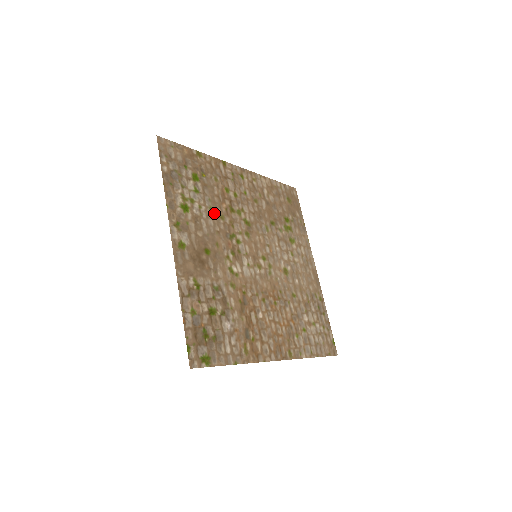
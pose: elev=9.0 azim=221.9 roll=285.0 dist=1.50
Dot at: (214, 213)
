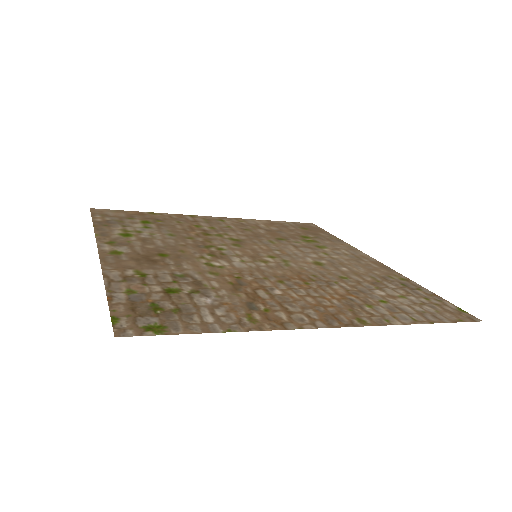
Dot at: (176, 237)
